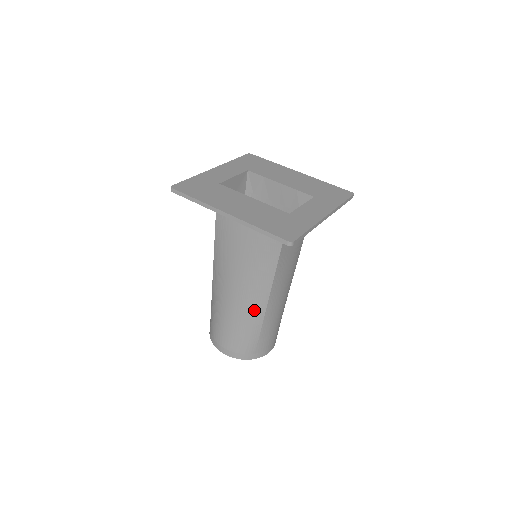
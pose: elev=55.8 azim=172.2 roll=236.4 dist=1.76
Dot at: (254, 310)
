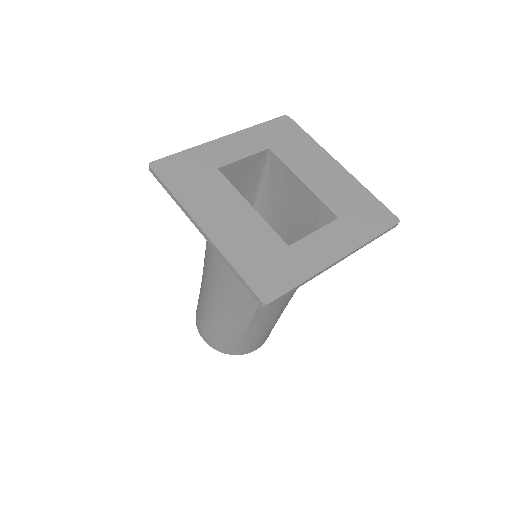
Dot at: (237, 318)
